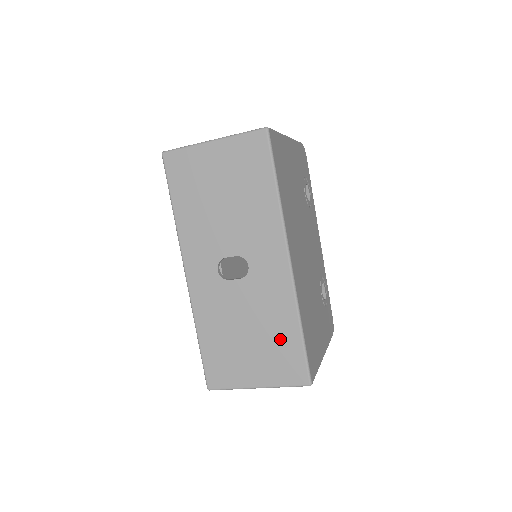
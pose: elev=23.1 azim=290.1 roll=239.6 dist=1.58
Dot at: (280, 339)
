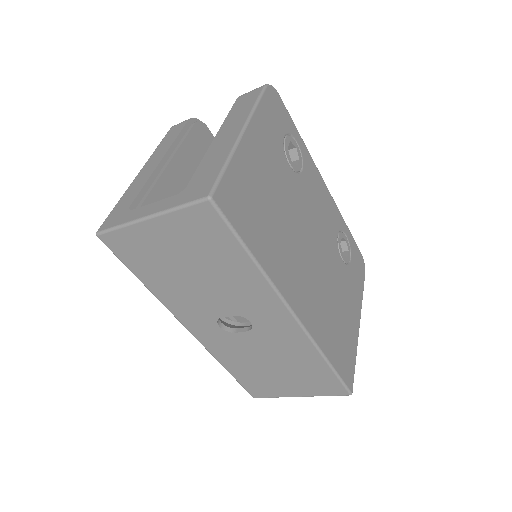
Dot at: (308, 369)
